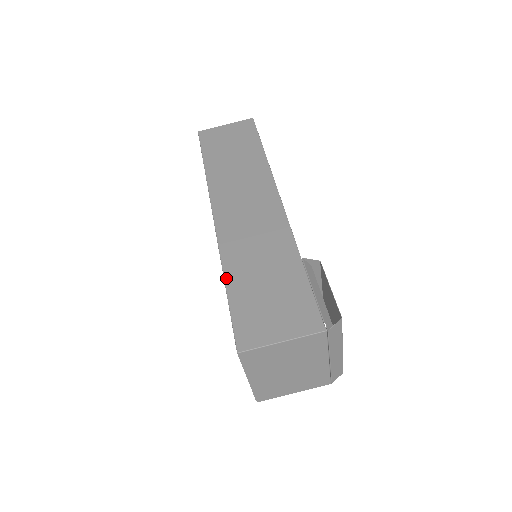
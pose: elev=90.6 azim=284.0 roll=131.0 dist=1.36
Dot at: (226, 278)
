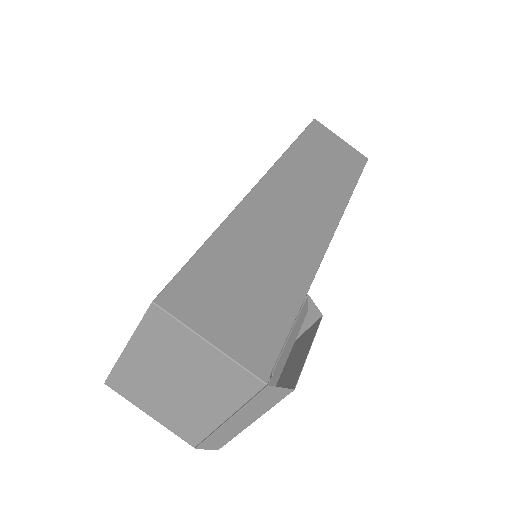
Dot at: (219, 231)
